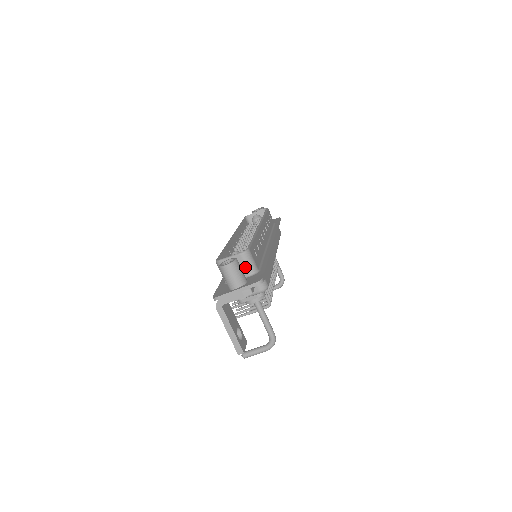
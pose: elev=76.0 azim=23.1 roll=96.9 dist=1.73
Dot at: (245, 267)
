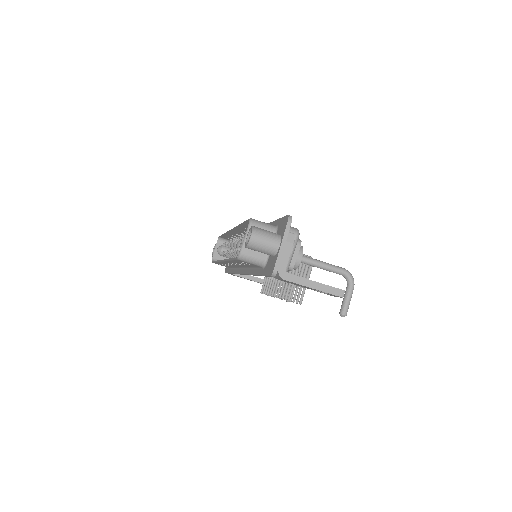
Dot at: occluded
